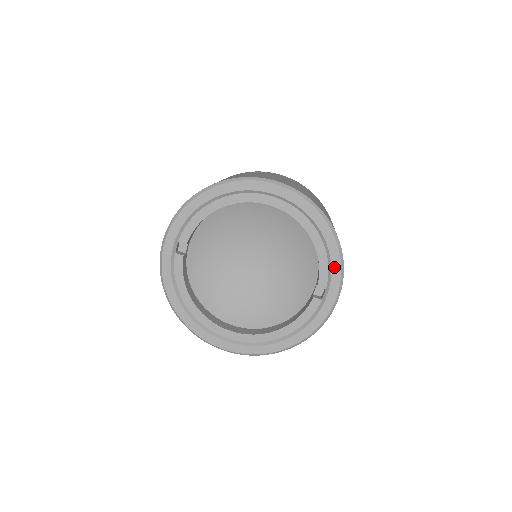
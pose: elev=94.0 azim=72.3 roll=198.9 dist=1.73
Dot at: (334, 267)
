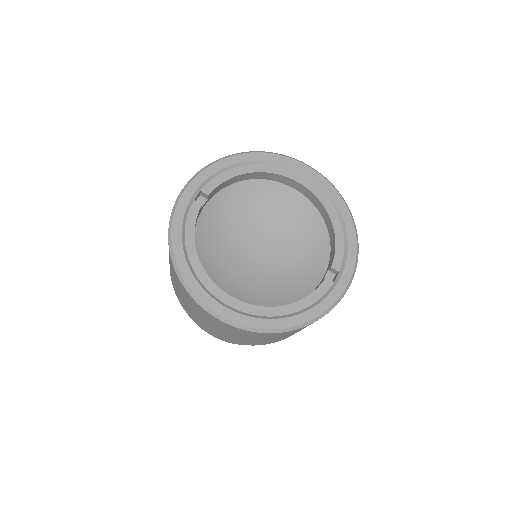
Dot at: (350, 251)
